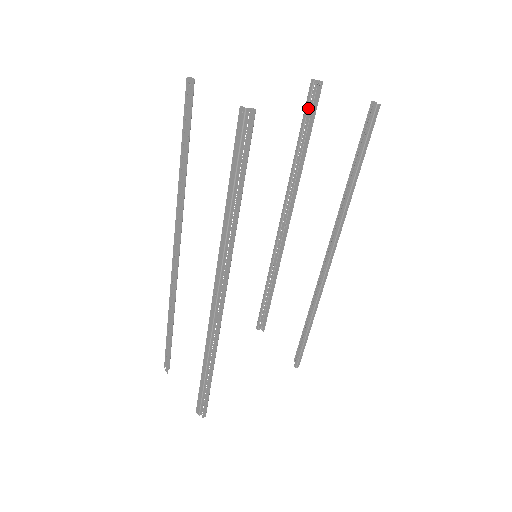
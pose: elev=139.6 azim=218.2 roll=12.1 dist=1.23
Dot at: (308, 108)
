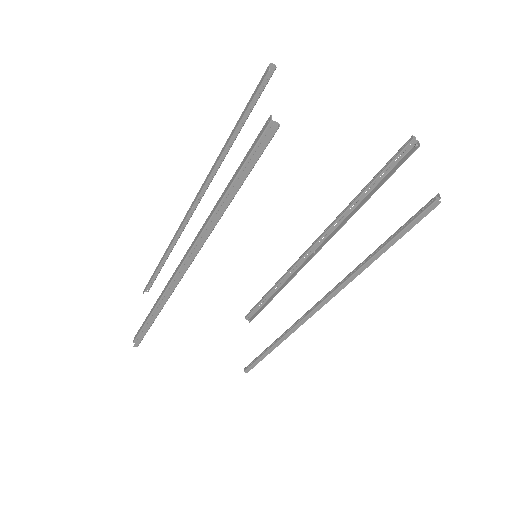
Dot at: (393, 161)
